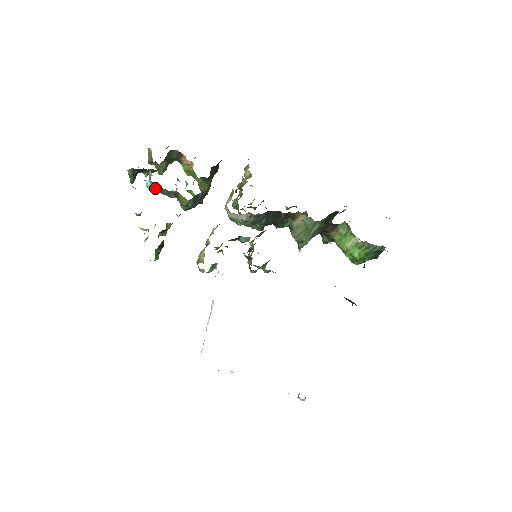
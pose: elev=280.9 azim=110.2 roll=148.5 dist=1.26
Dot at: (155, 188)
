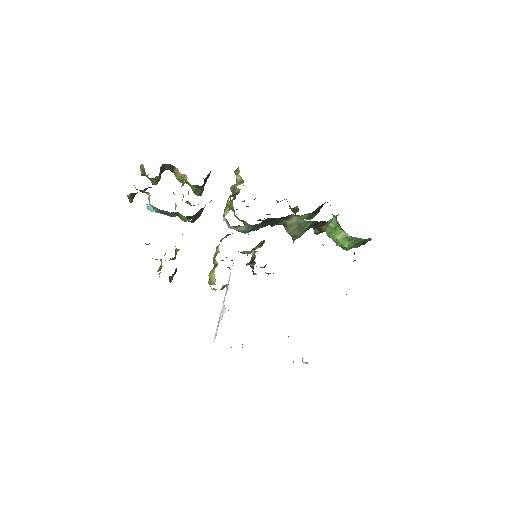
Dot at: (156, 210)
